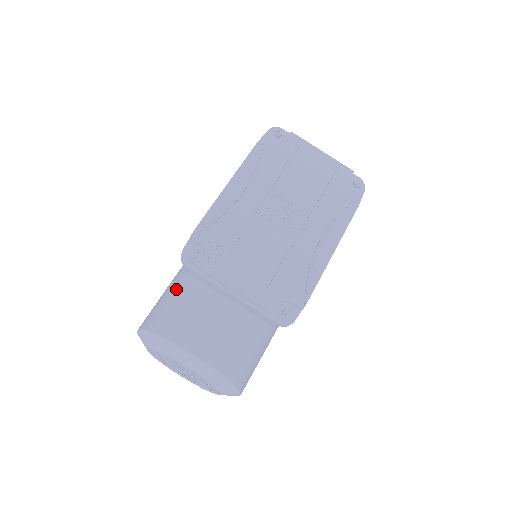
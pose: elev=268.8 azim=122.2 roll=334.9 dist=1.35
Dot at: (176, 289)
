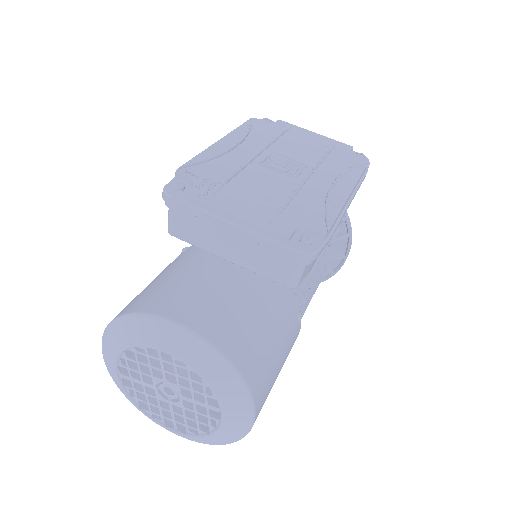
Dot at: (156, 277)
